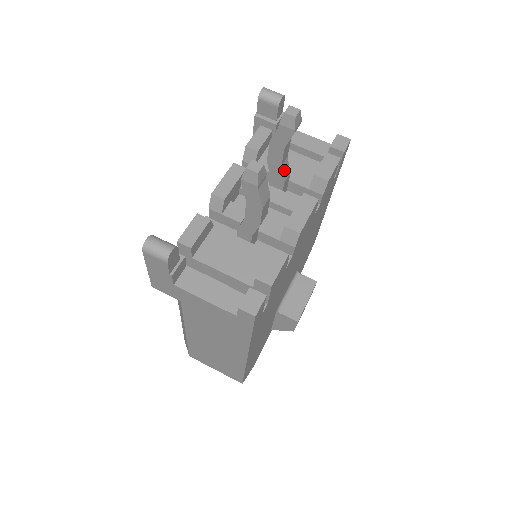
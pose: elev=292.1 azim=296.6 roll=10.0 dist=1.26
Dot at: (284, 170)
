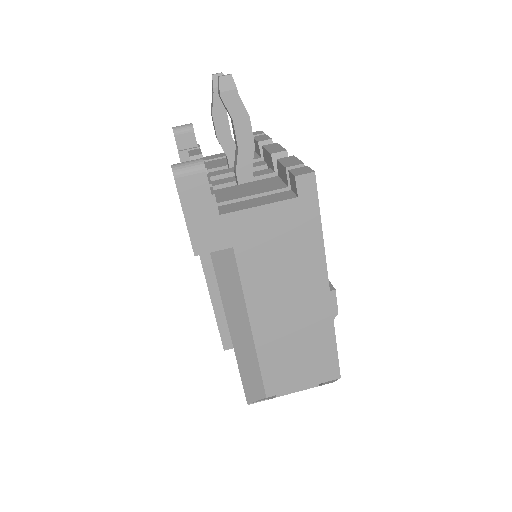
Dot at: (234, 143)
